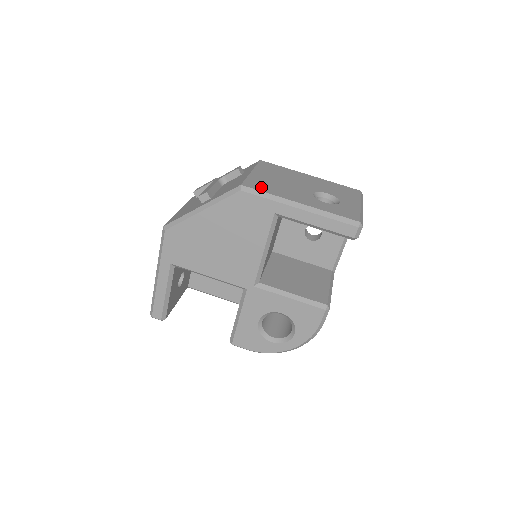
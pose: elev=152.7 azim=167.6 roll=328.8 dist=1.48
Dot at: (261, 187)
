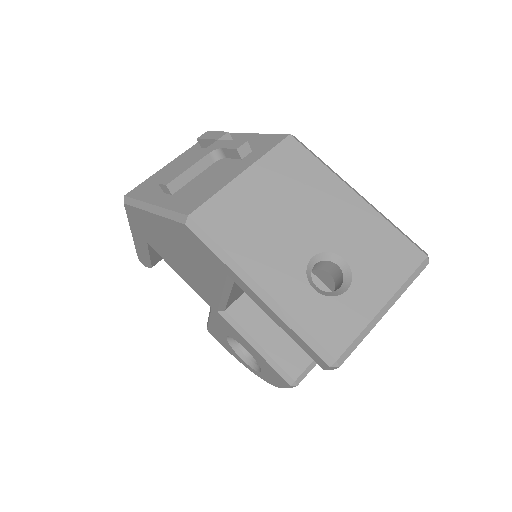
Dot at: (221, 227)
